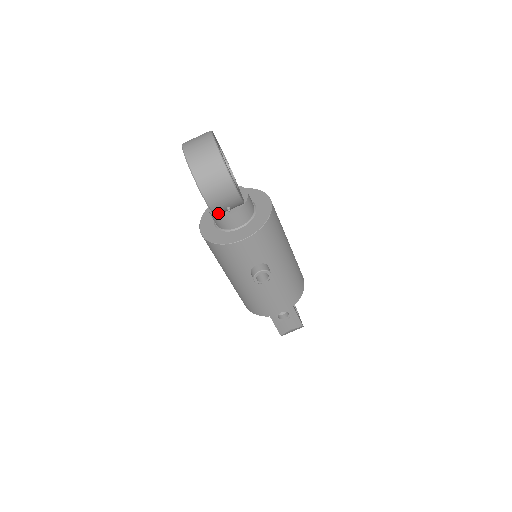
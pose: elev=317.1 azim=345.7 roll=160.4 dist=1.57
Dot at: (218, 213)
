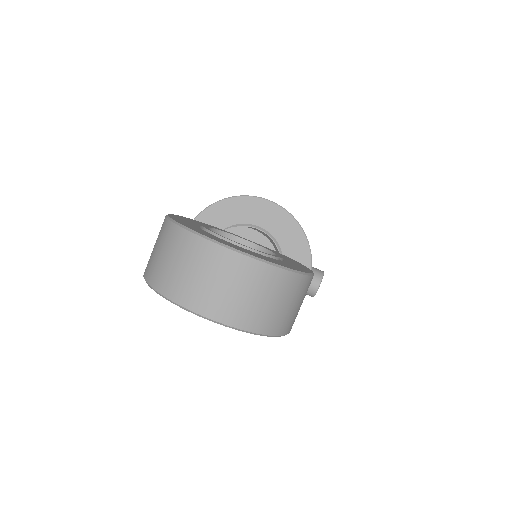
Dot at: occluded
